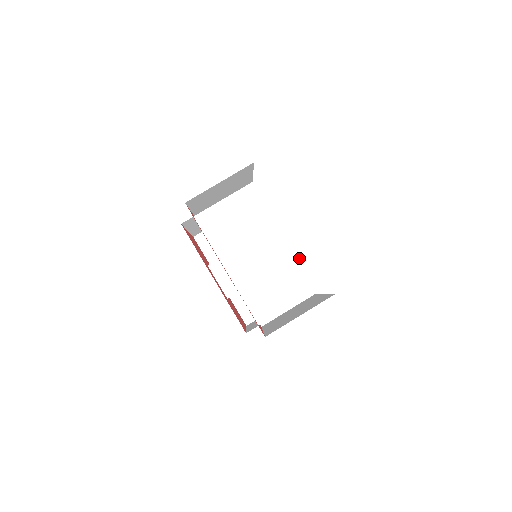
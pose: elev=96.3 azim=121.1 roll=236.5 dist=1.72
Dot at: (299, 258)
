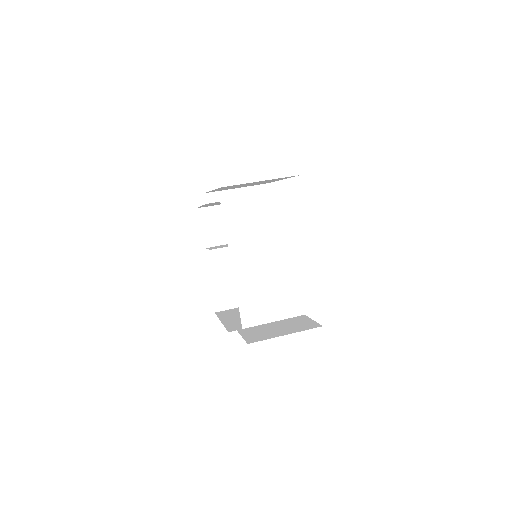
Dot at: (302, 279)
